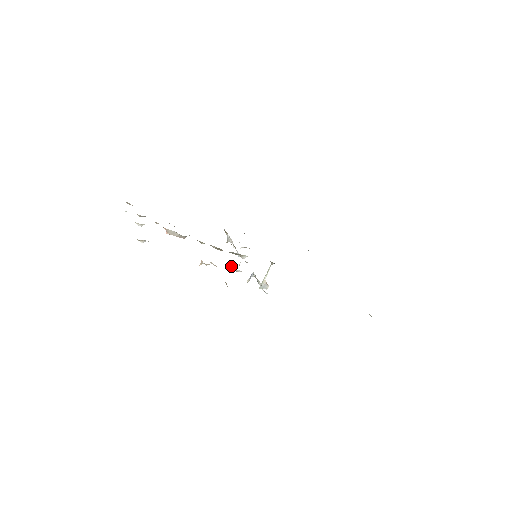
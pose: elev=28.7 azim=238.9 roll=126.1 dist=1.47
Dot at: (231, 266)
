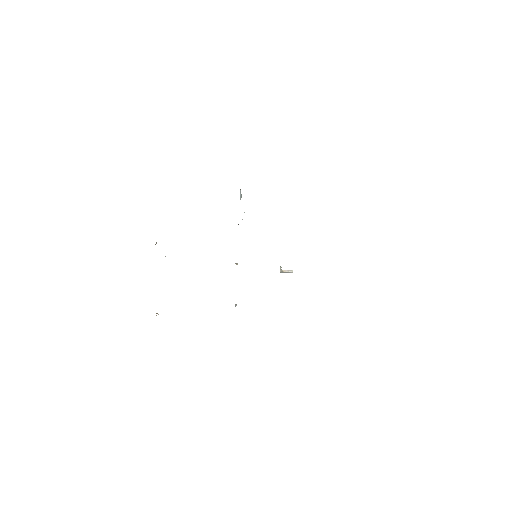
Dot at: occluded
